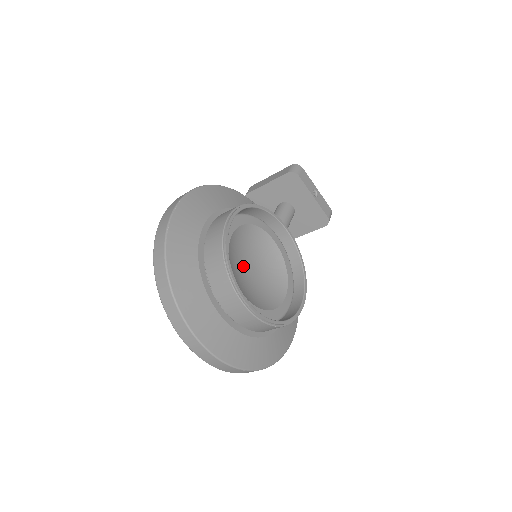
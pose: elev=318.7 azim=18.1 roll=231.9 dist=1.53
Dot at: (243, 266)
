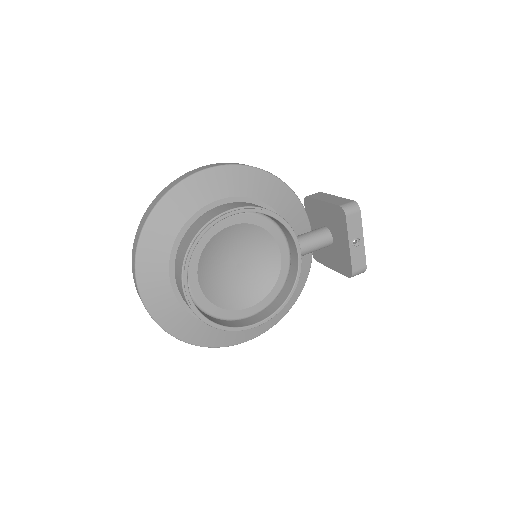
Dot at: (227, 257)
